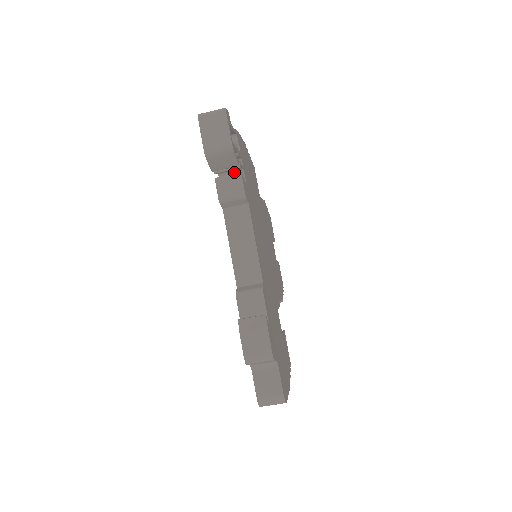
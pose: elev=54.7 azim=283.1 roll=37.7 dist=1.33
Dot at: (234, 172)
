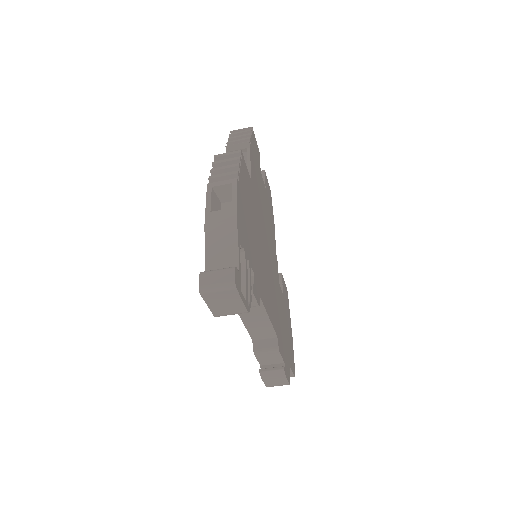
Dot at: occluded
